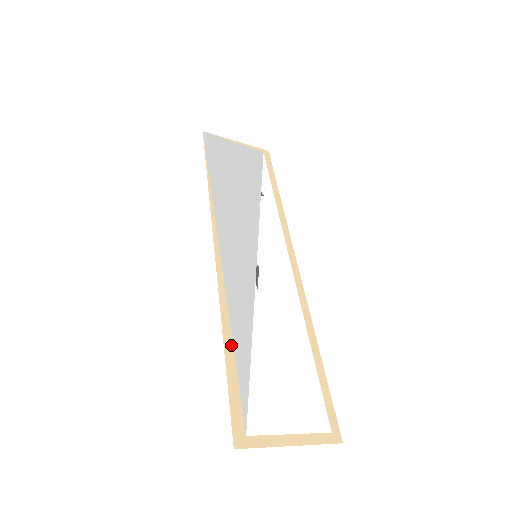
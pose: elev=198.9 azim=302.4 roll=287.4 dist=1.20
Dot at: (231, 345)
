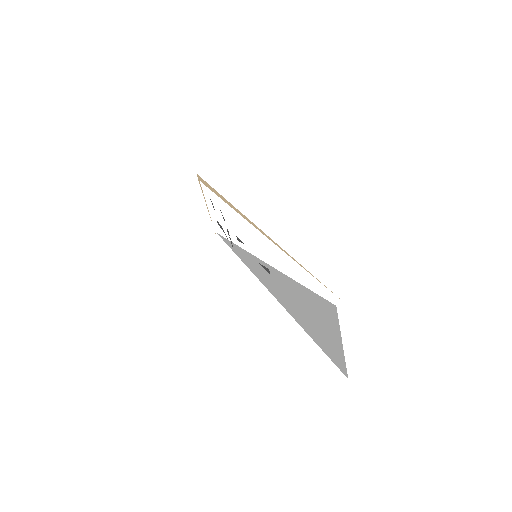
Dot at: occluded
